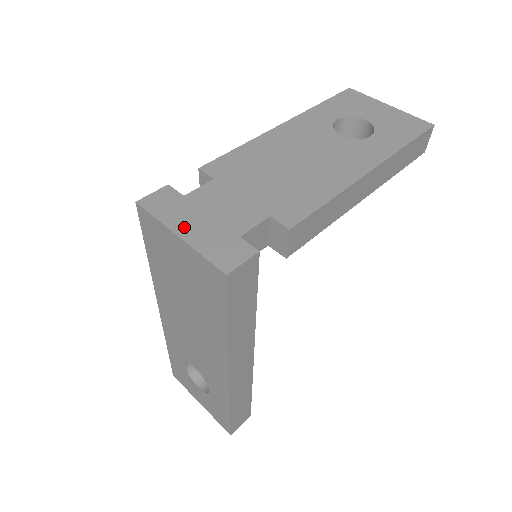
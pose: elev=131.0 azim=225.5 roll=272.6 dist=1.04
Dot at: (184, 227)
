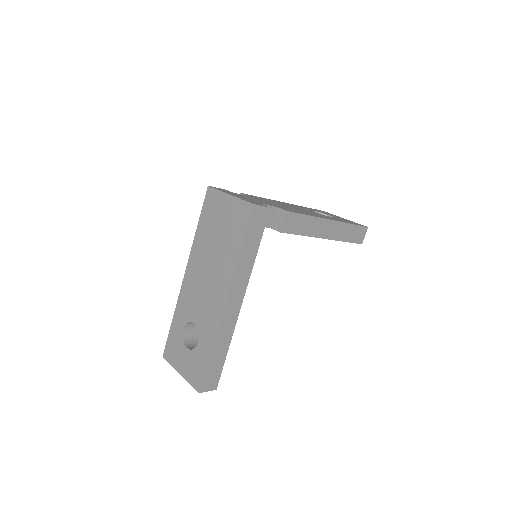
Dot at: occluded
